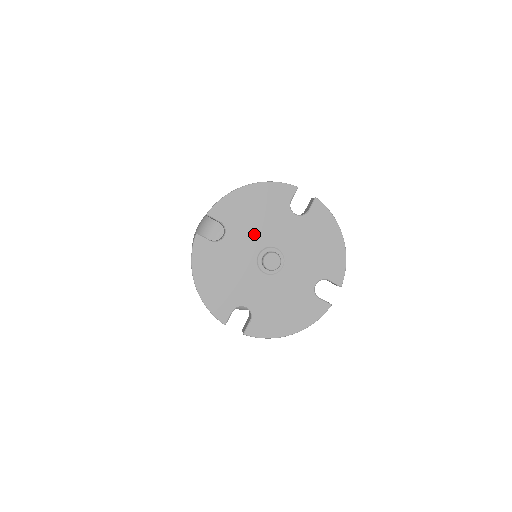
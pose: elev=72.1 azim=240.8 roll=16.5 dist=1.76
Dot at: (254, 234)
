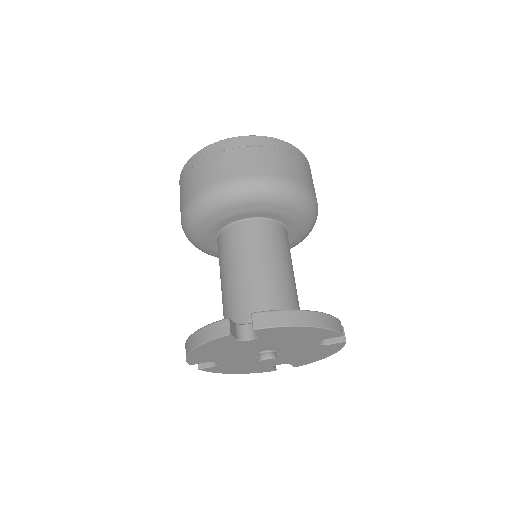
Dot at: (235, 355)
